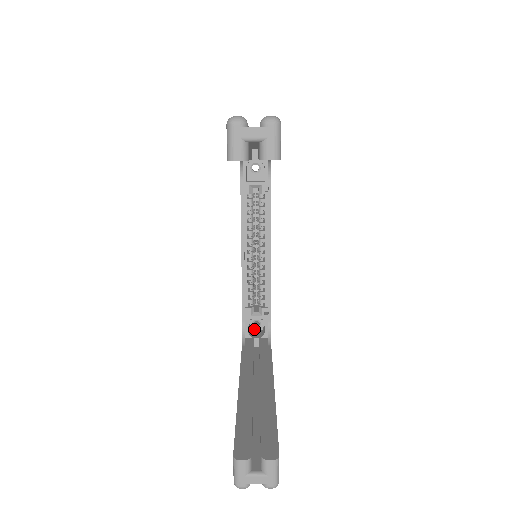
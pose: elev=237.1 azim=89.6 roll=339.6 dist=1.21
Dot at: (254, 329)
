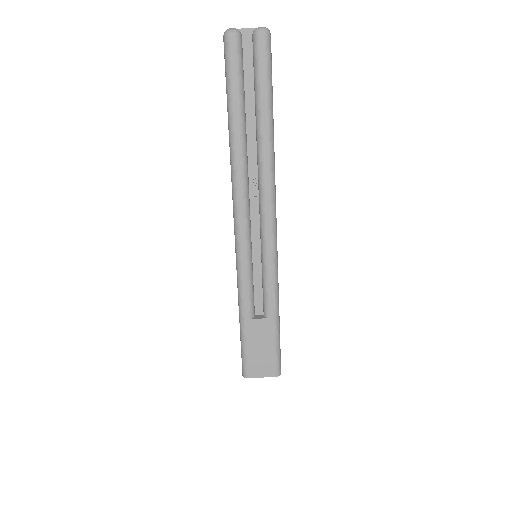
Dot at: occluded
